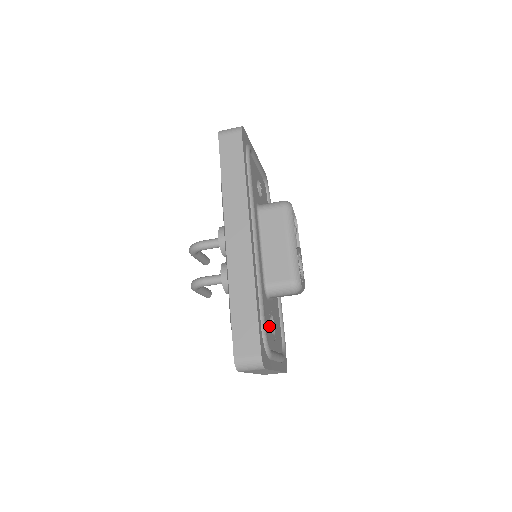
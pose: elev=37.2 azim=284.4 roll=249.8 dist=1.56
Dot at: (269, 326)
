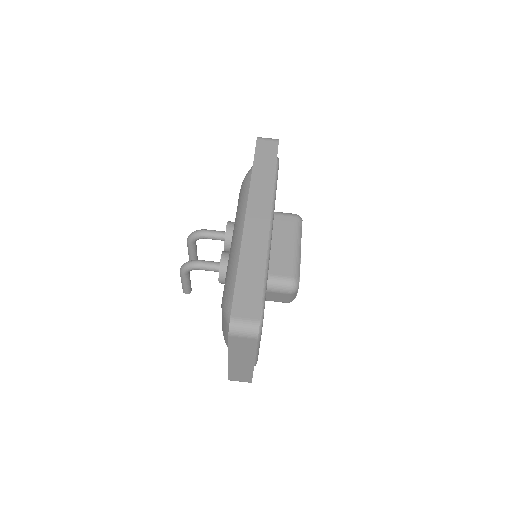
Dot at: occluded
